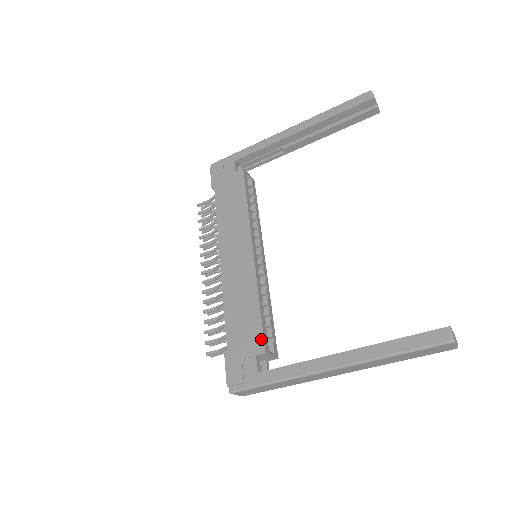
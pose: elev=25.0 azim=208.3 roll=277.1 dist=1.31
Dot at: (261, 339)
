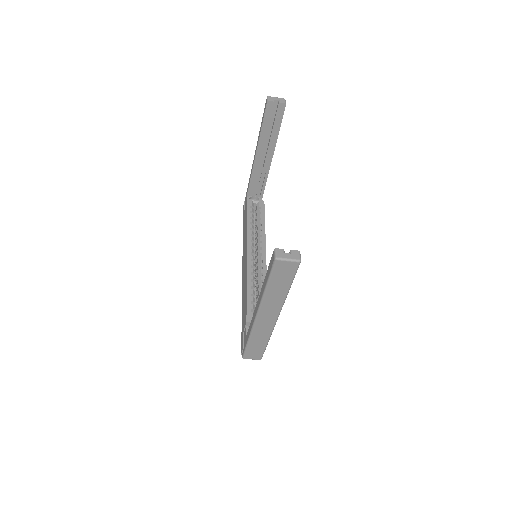
Dot at: (246, 313)
